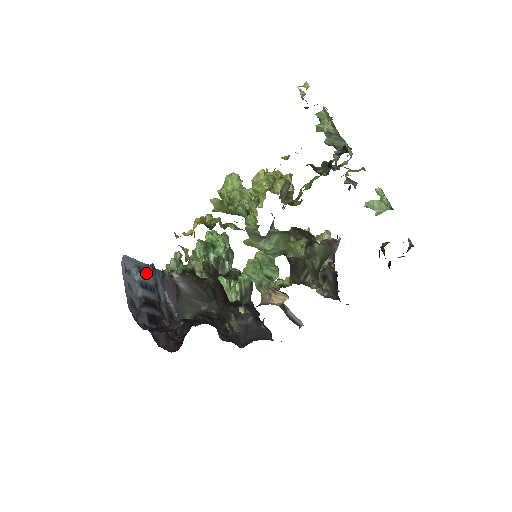
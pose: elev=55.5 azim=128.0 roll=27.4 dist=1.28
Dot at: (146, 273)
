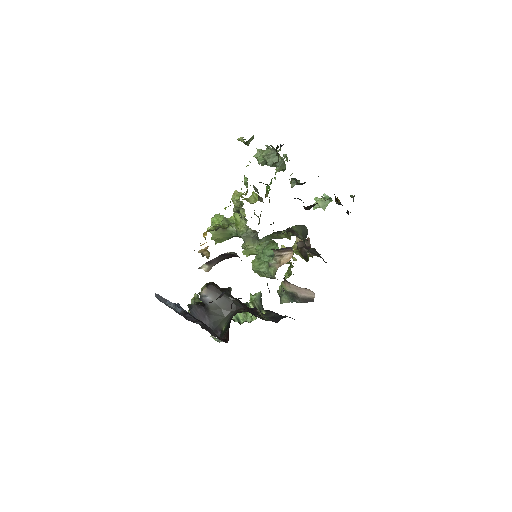
Dot at: occluded
